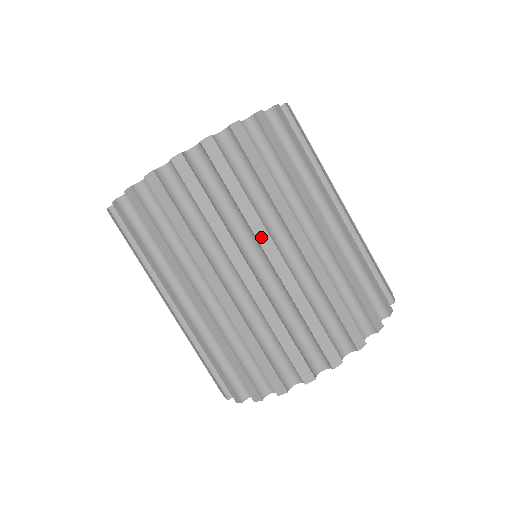
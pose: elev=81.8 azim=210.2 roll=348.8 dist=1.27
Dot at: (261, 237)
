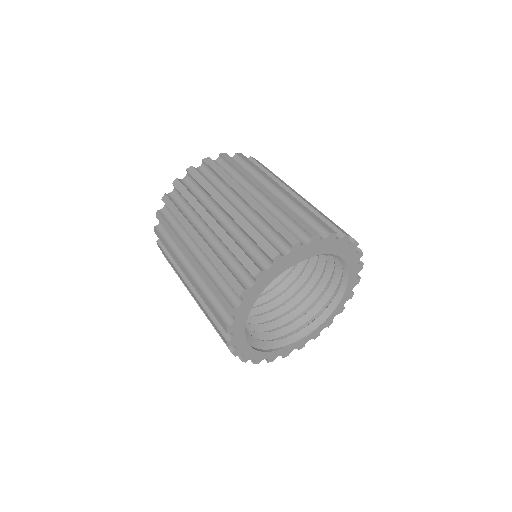
Dot at: (219, 200)
